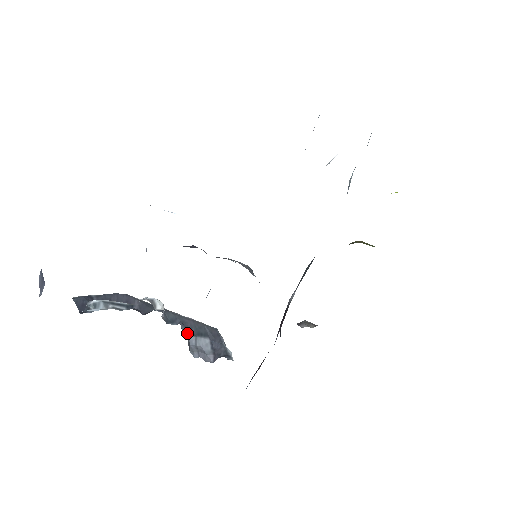
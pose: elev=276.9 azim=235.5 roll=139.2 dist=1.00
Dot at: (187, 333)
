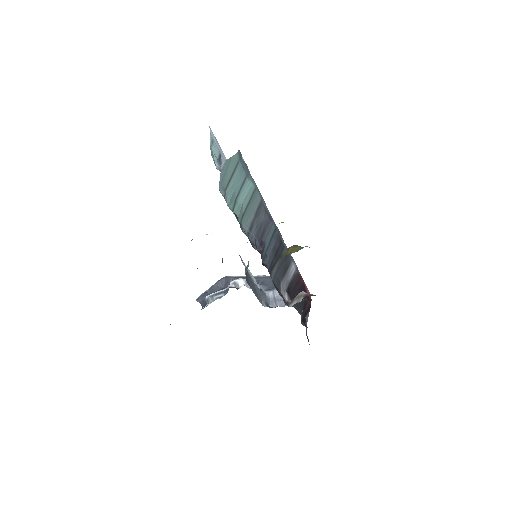
Dot at: (266, 291)
